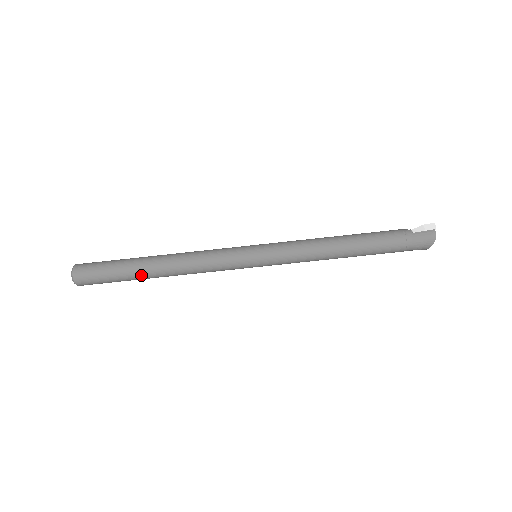
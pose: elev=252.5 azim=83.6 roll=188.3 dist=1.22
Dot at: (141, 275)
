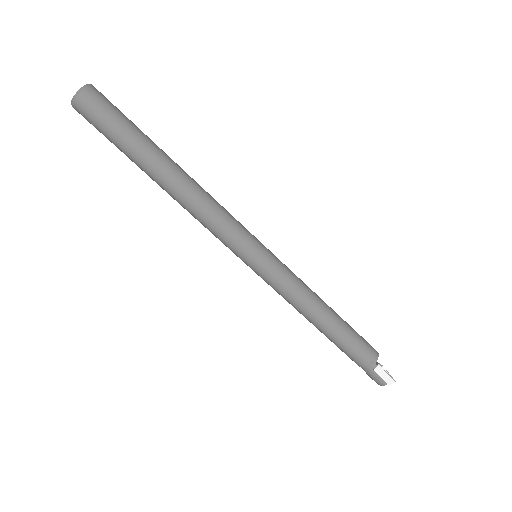
Dot at: (143, 170)
